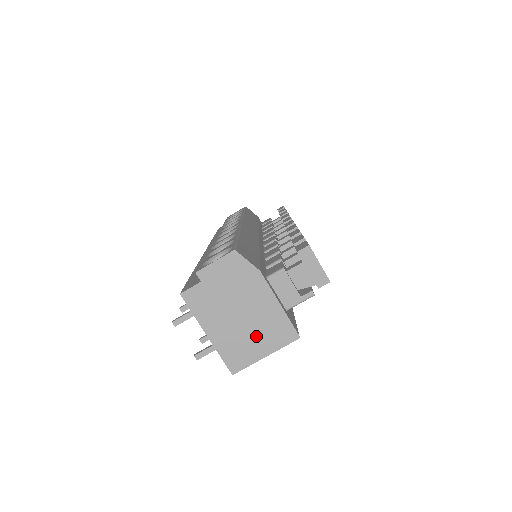
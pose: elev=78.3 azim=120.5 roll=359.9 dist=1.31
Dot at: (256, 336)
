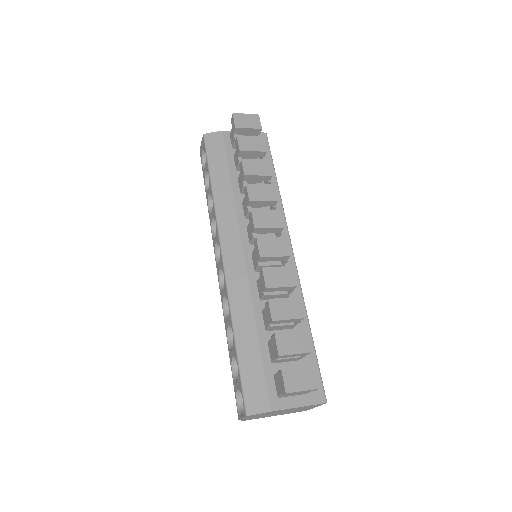
Dot at: (301, 409)
